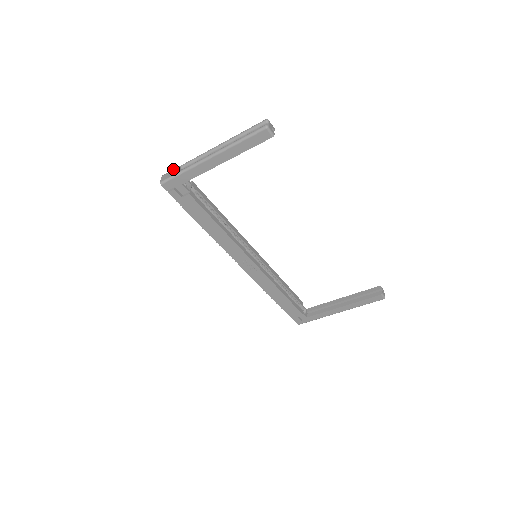
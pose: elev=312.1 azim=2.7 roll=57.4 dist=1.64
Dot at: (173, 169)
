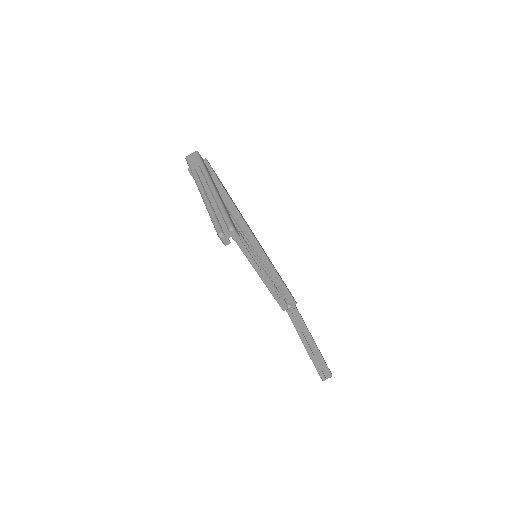
Dot at: (199, 158)
